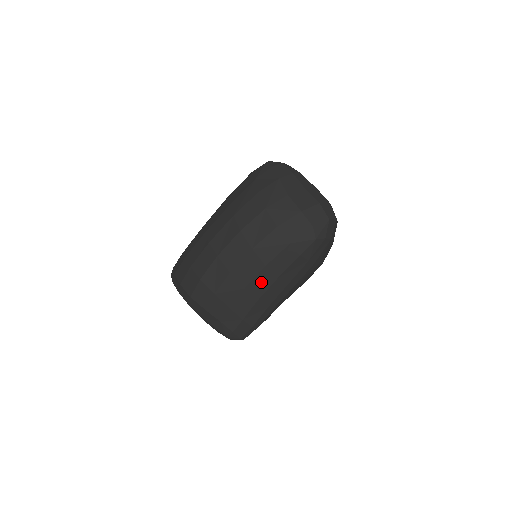
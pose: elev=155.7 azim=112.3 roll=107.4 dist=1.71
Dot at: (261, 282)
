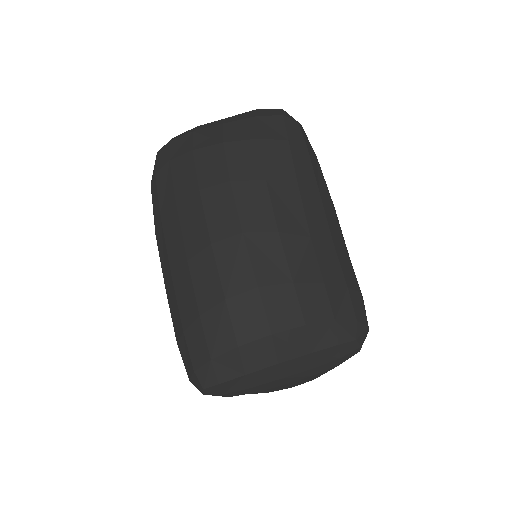
Dot at: (314, 212)
